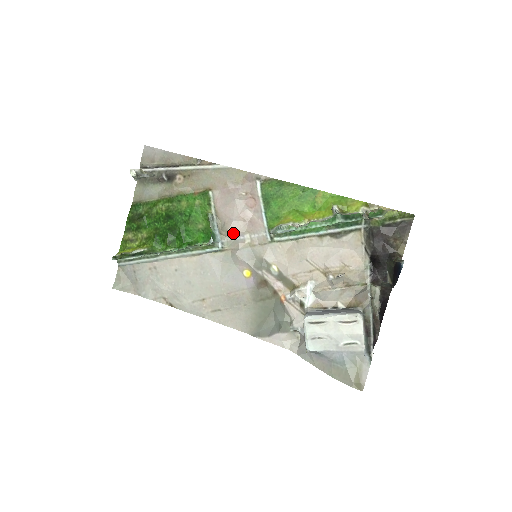
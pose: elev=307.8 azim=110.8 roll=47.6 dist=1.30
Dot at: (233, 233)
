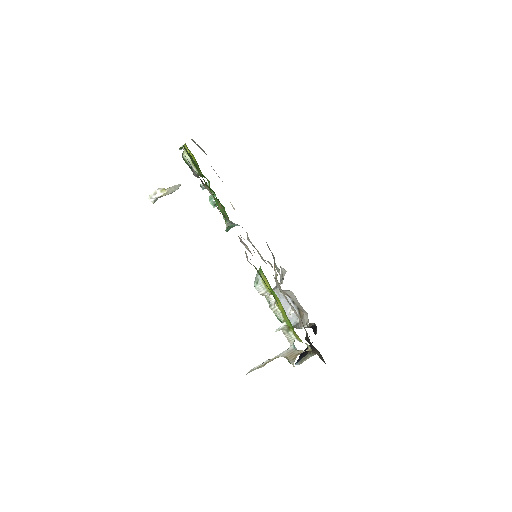
Dot at: occluded
